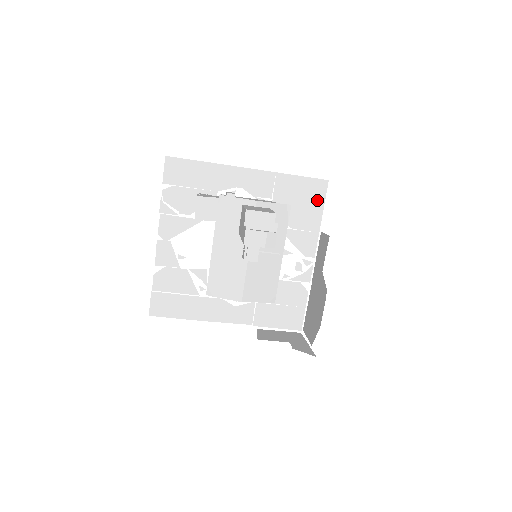
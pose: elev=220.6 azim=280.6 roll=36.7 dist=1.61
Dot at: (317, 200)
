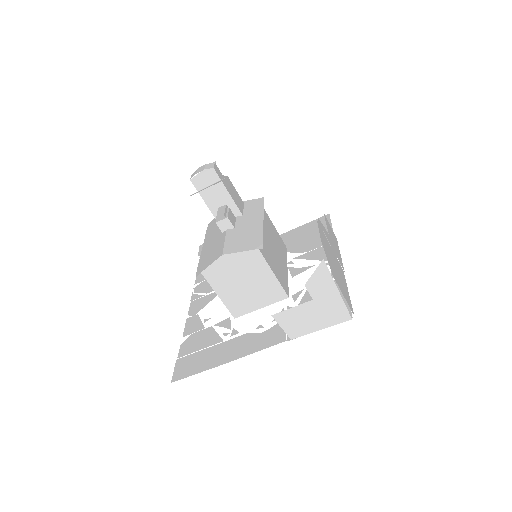
Dot at: occluded
